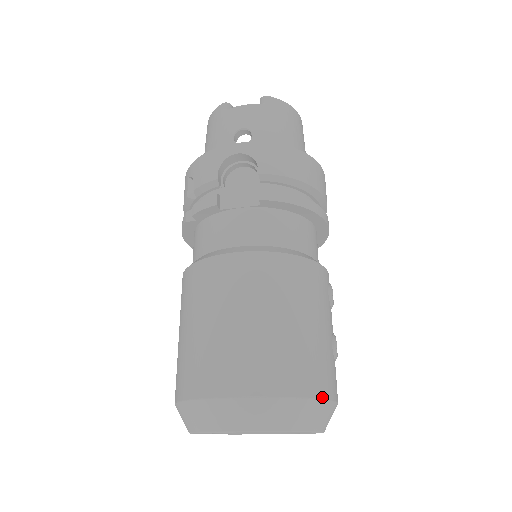
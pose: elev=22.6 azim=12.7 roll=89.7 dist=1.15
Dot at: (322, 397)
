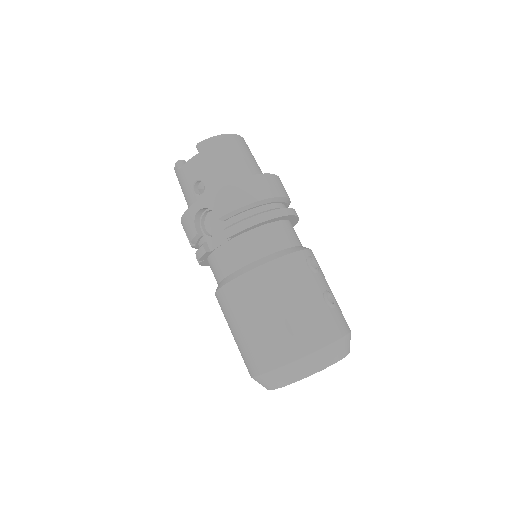
Dot at: (326, 344)
